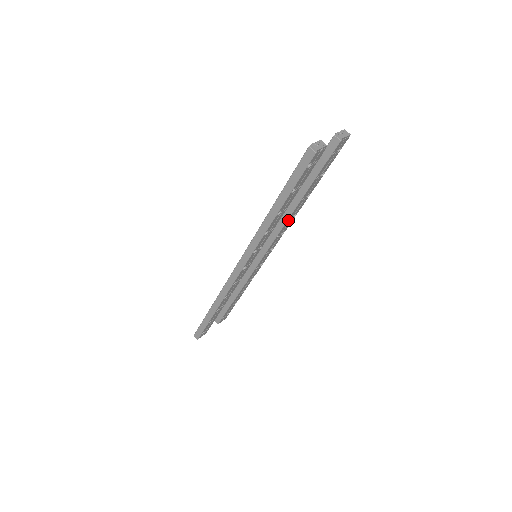
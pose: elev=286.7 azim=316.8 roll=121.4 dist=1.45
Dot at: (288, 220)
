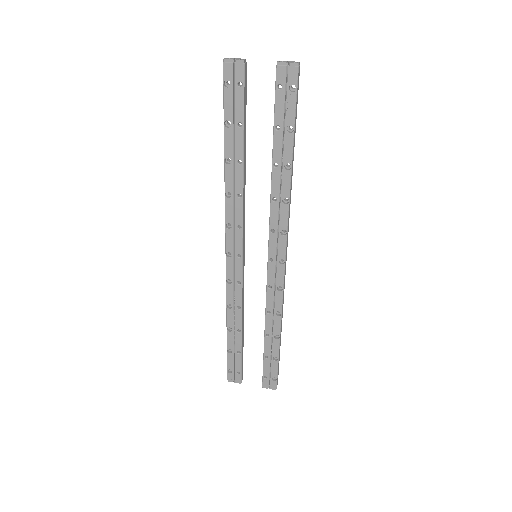
Dot at: (273, 202)
